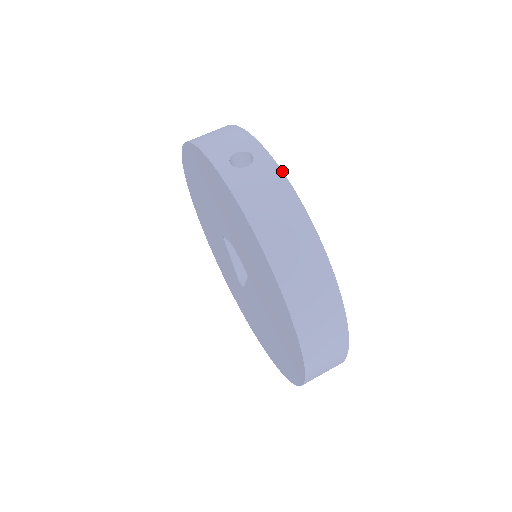
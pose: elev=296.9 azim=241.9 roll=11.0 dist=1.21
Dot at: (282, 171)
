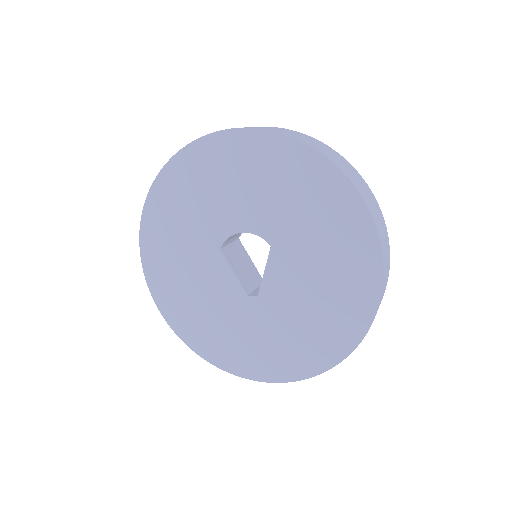
Dot at: occluded
